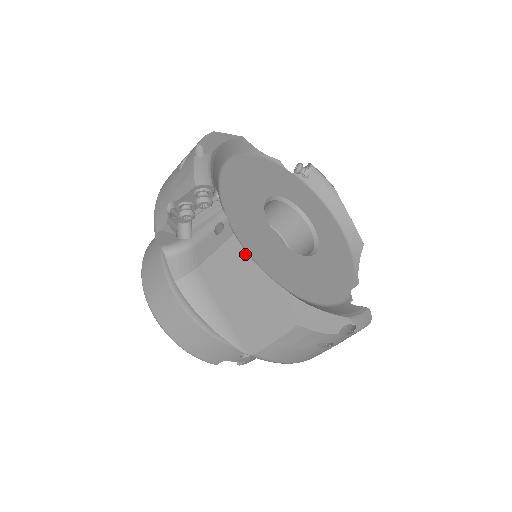
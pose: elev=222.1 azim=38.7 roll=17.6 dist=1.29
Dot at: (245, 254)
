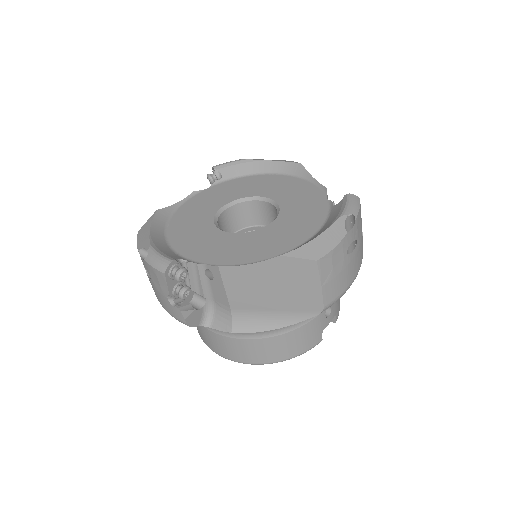
Dot at: (239, 268)
